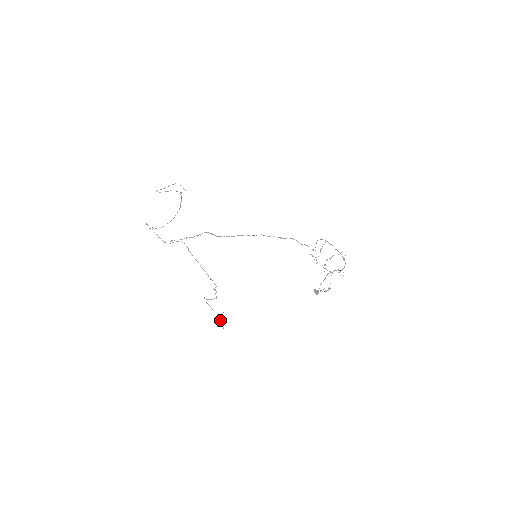
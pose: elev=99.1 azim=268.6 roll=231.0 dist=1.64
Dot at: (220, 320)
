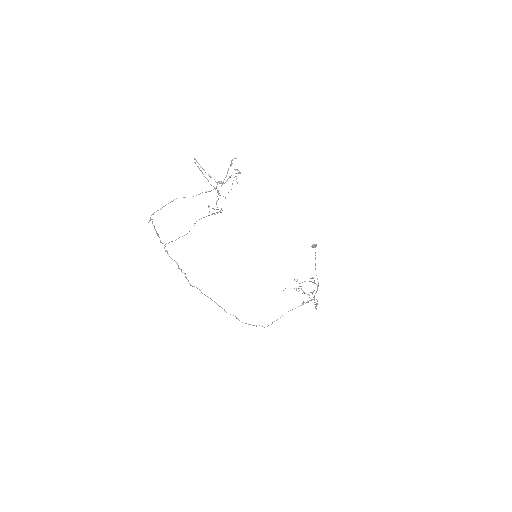
Dot at: (218, 209)
